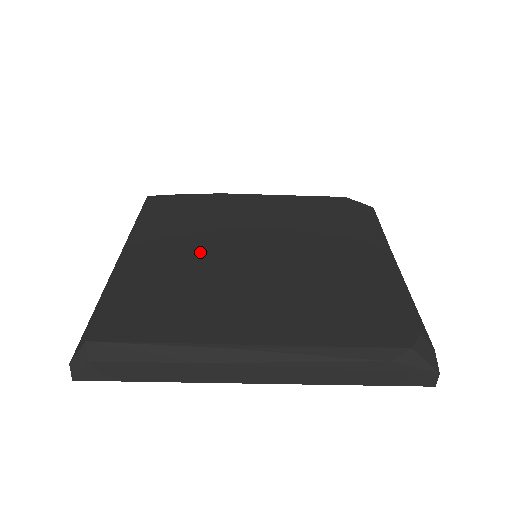
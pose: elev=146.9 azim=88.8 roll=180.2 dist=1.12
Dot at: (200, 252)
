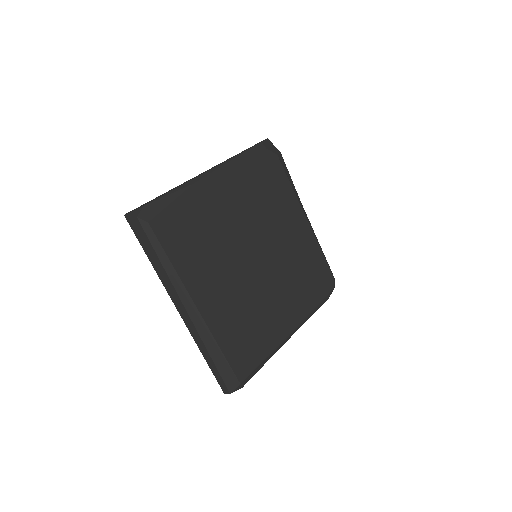
Dot at: (234, 277)
